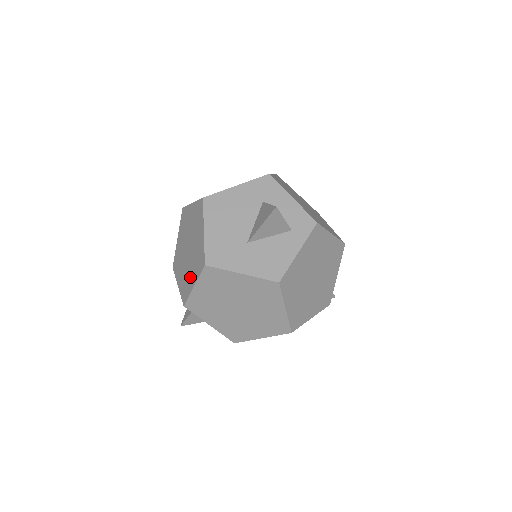
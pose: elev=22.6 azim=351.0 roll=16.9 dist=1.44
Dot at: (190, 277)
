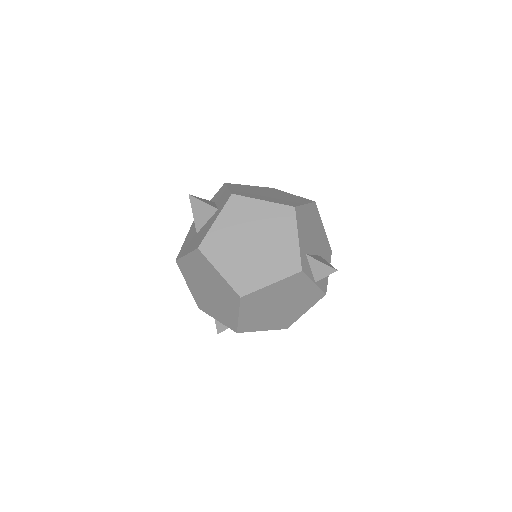
Dot at: occluded
